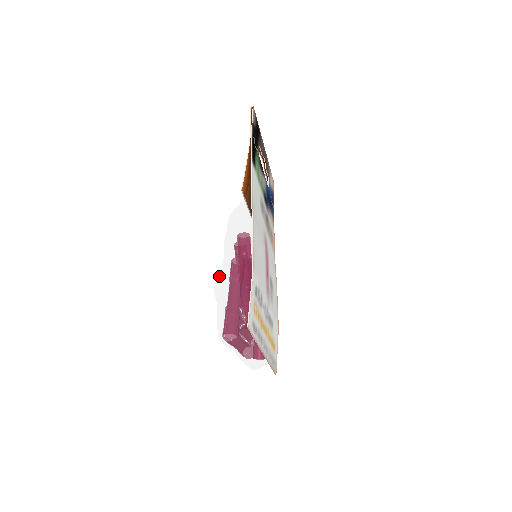
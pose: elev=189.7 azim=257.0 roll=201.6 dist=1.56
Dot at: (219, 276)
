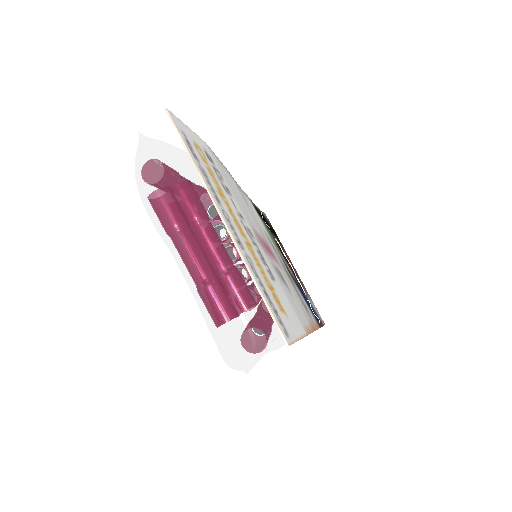
Dot at: occluded
